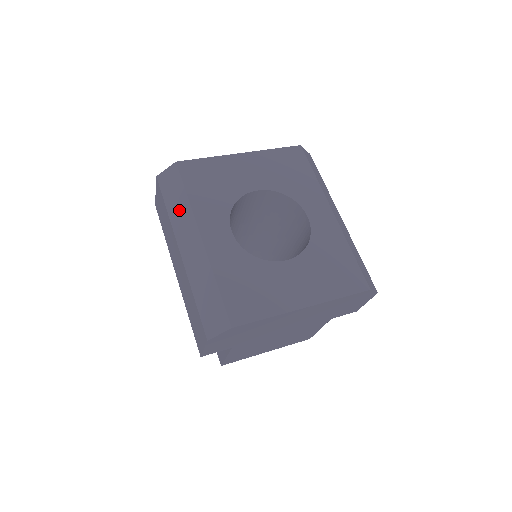
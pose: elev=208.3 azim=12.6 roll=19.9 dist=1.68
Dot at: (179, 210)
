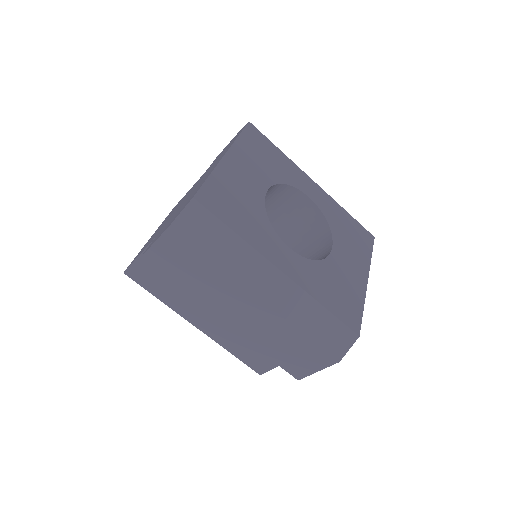
Dot at: (233, 254)
